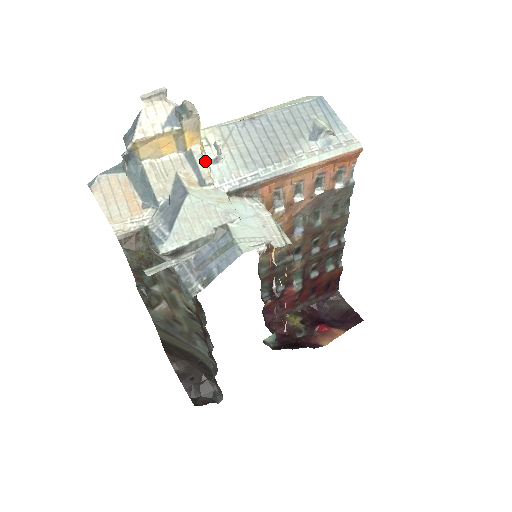
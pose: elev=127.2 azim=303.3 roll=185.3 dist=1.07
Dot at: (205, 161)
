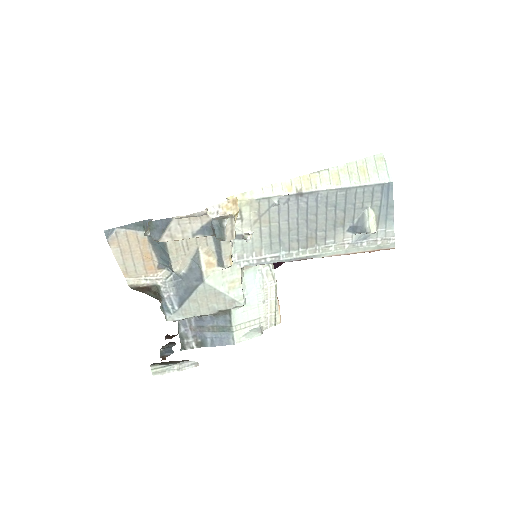
Dot at: (230, 246)
